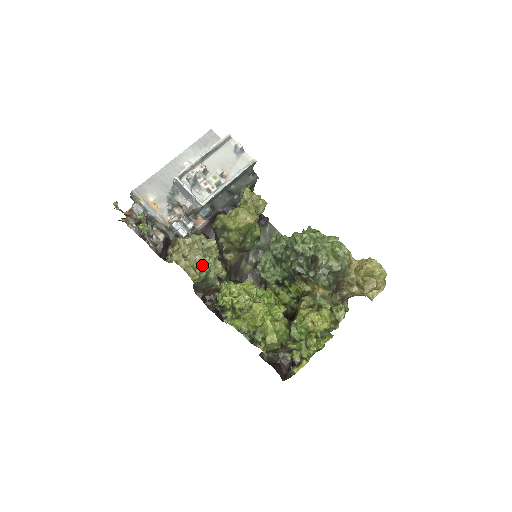
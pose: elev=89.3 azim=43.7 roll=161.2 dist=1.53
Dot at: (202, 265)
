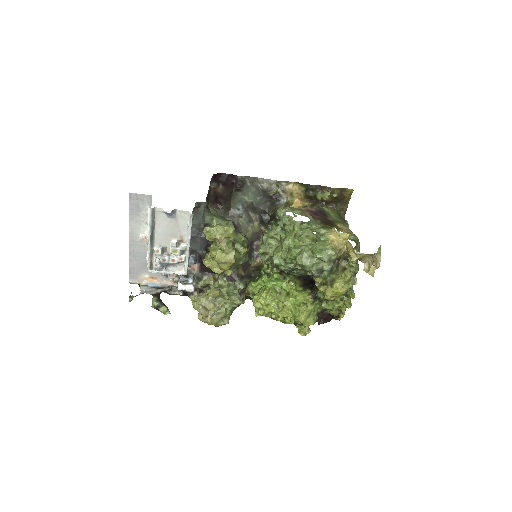
Dot at: (223, 316)
